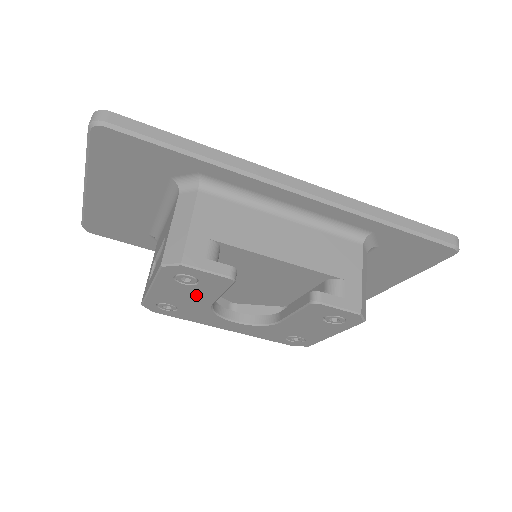
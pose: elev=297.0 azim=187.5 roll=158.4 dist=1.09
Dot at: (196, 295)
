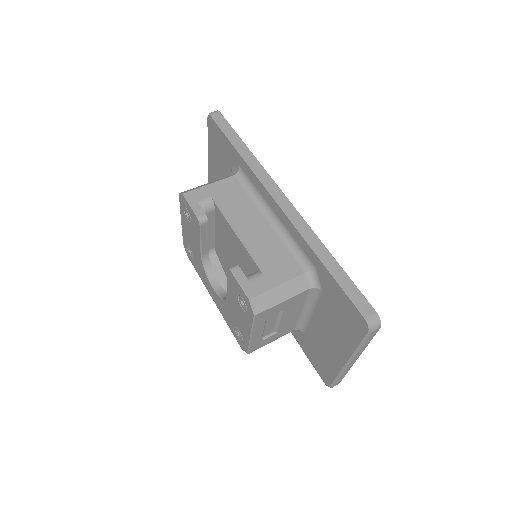
Dot at: (194, 237)
